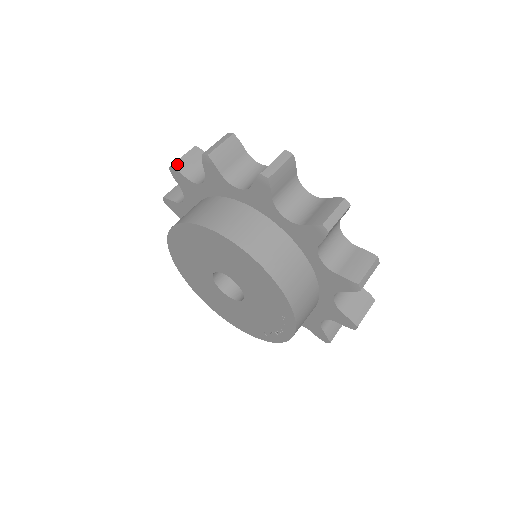
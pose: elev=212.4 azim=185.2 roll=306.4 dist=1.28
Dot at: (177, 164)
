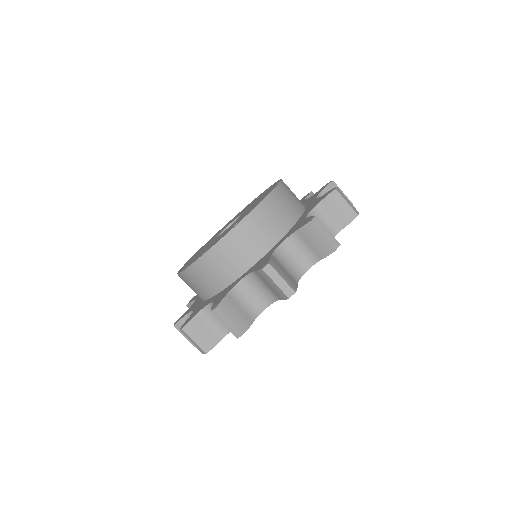
Dot at: occluded
